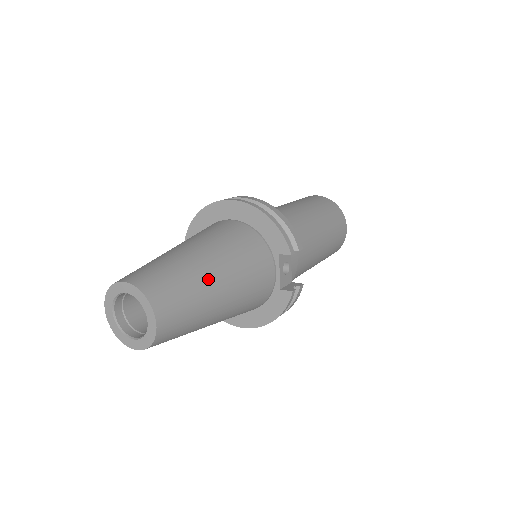
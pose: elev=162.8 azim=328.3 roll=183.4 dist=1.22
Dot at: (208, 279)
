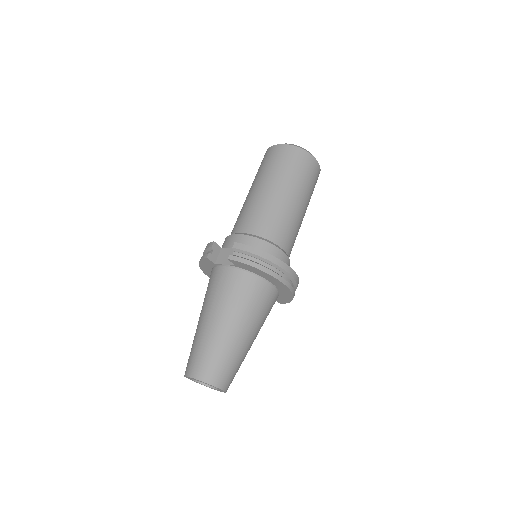
Dot at: occluded
